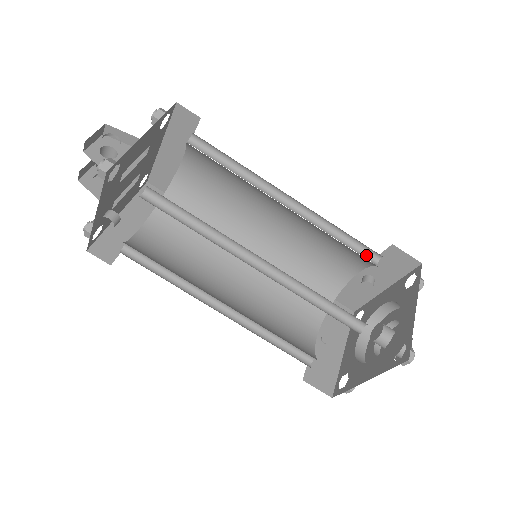
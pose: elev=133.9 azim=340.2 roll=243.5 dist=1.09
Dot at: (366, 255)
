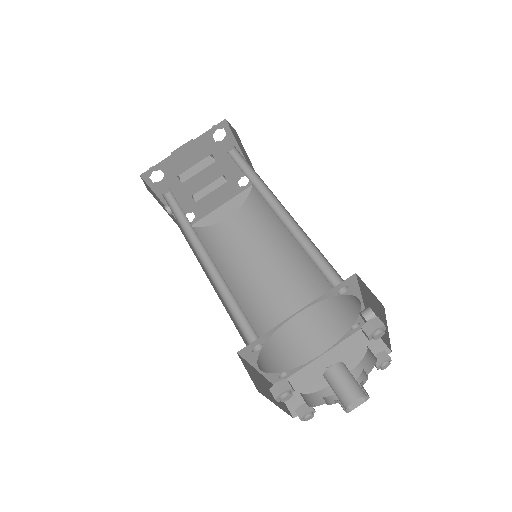
Dot at: (336, 279)
